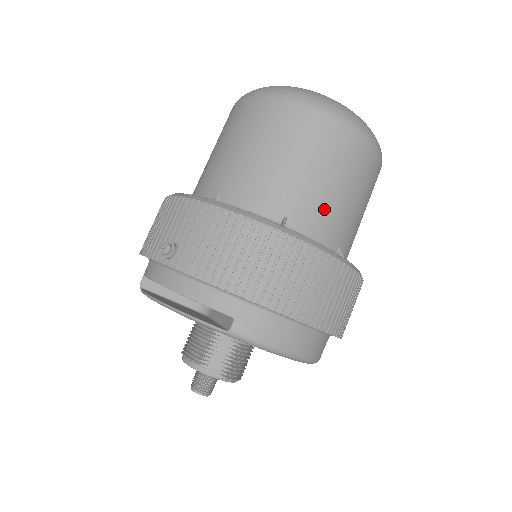
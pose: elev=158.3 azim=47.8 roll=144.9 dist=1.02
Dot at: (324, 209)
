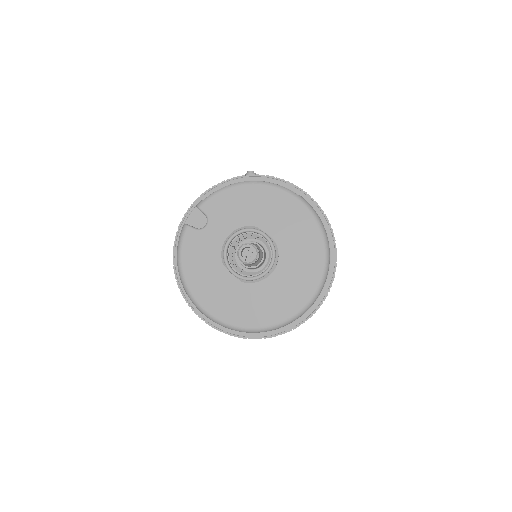
Dot at: occluded
